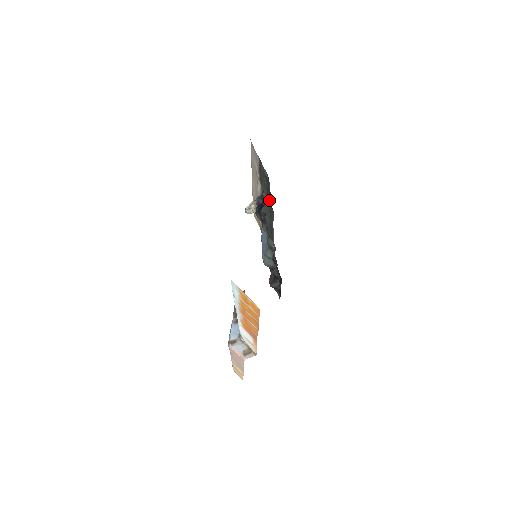
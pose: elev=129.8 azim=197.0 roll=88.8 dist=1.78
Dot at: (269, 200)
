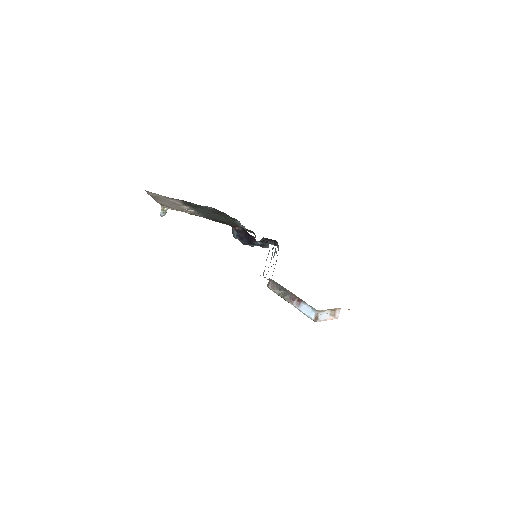
Dot at: (220, 214)
